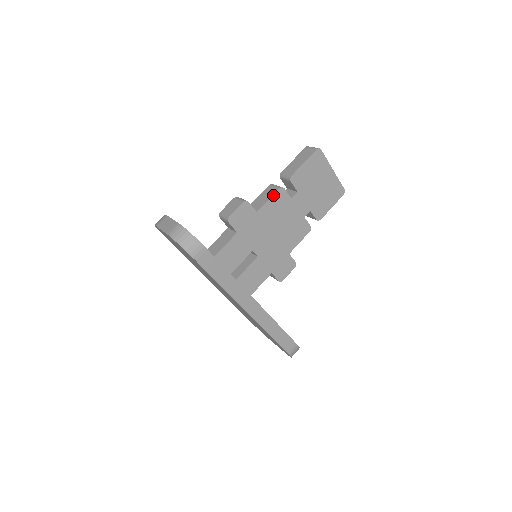
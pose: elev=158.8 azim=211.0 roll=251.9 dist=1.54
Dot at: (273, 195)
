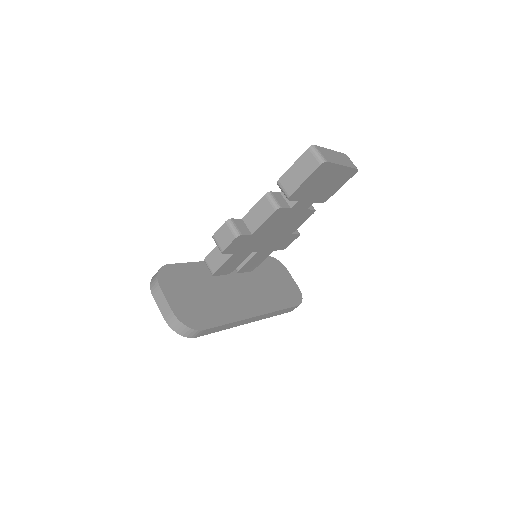
Dot at: (269, 217)
